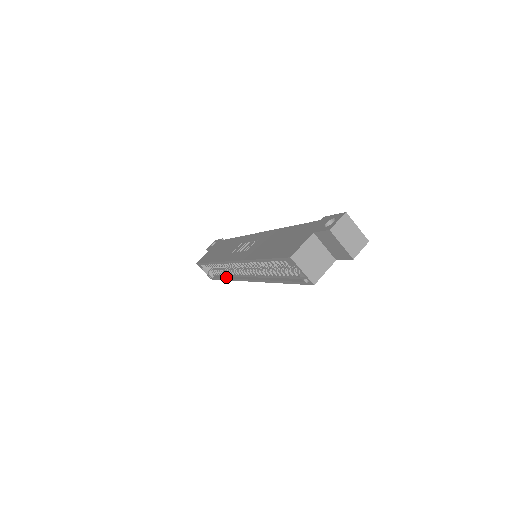
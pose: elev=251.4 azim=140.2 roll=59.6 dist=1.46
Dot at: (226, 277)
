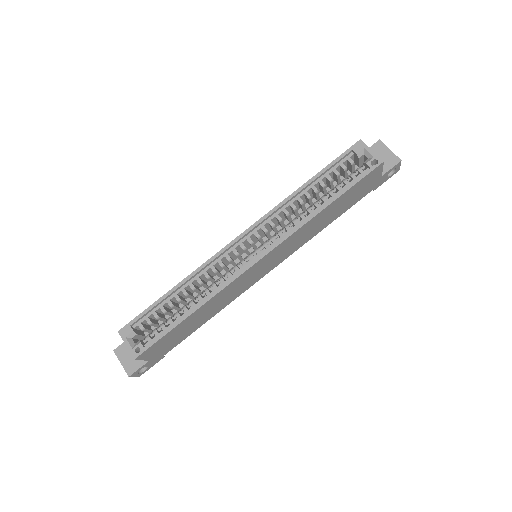
Dot at: (193, 308)
